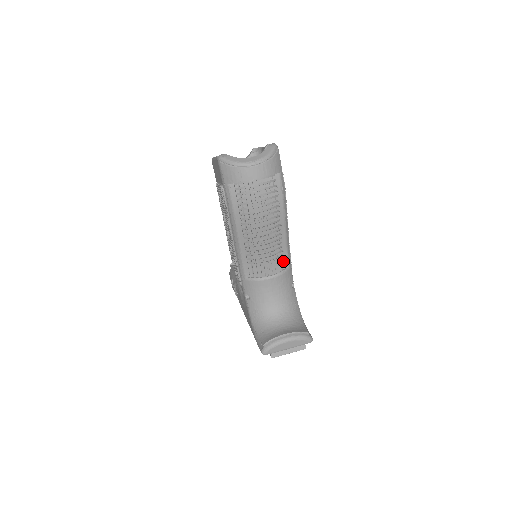
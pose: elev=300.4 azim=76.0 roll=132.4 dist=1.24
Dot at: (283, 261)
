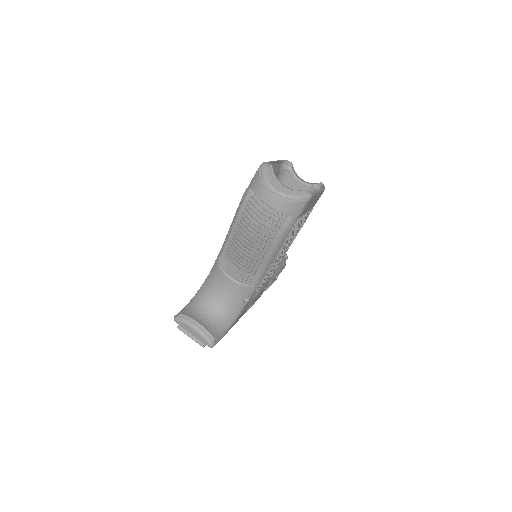
Dot at: (251, 278)
